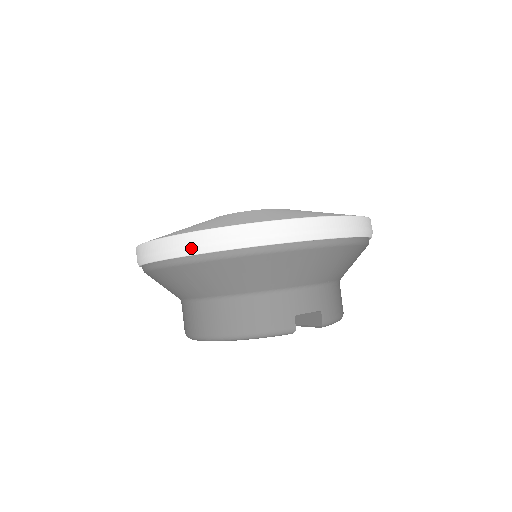
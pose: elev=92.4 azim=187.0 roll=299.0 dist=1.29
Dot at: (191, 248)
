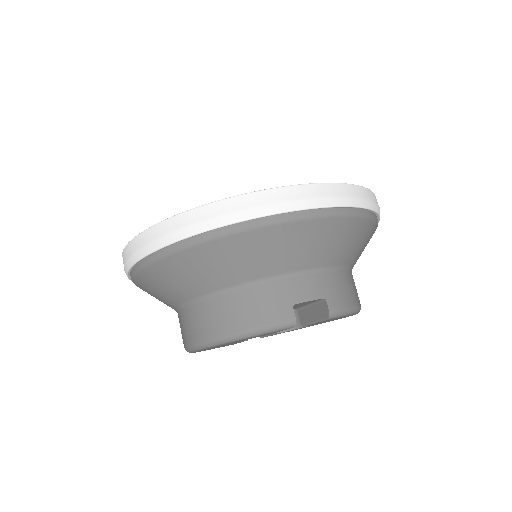
Dot at: (163, 238)
